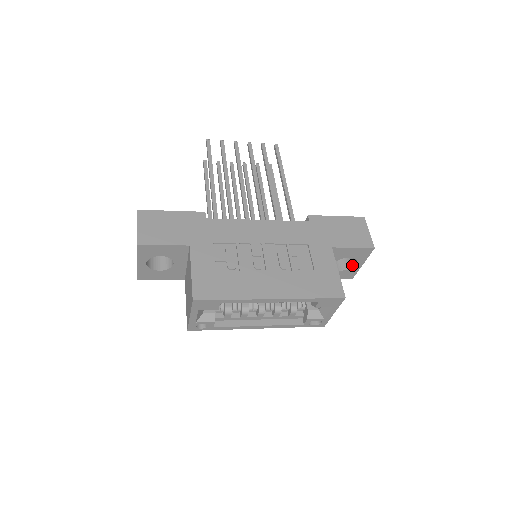
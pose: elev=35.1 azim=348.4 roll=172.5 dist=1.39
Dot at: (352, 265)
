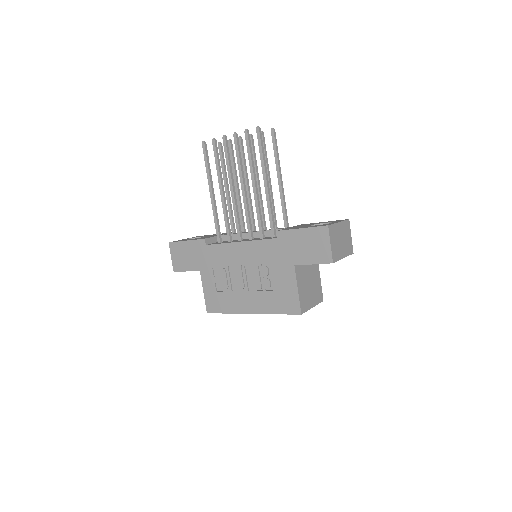
Dot at: occluded
